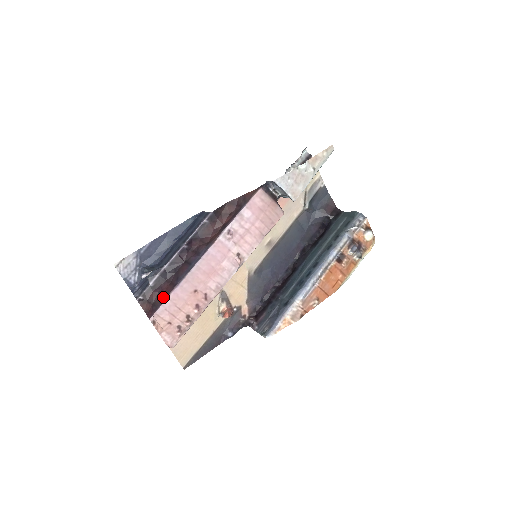
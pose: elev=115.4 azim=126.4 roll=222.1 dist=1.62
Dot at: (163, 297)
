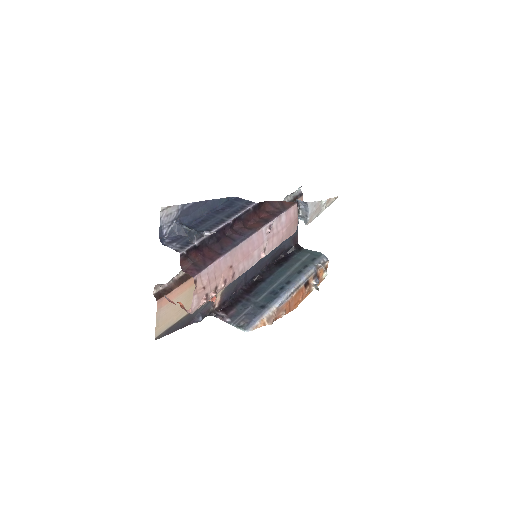
Dot at: (207, 261)
